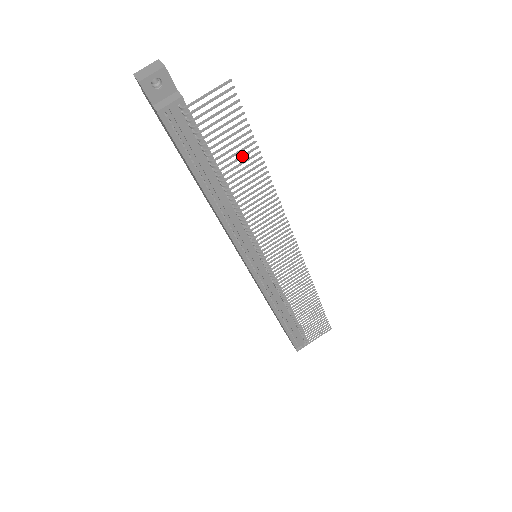
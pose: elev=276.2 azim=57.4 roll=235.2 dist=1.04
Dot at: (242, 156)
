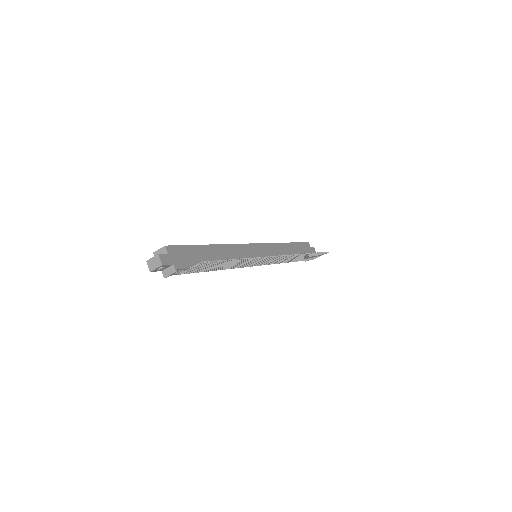
Dot at: (223, 264)
